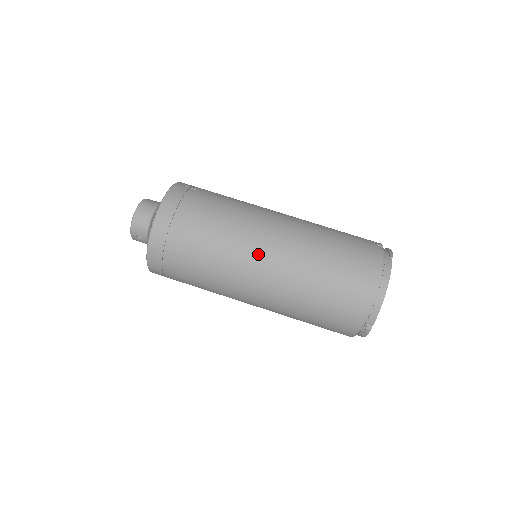
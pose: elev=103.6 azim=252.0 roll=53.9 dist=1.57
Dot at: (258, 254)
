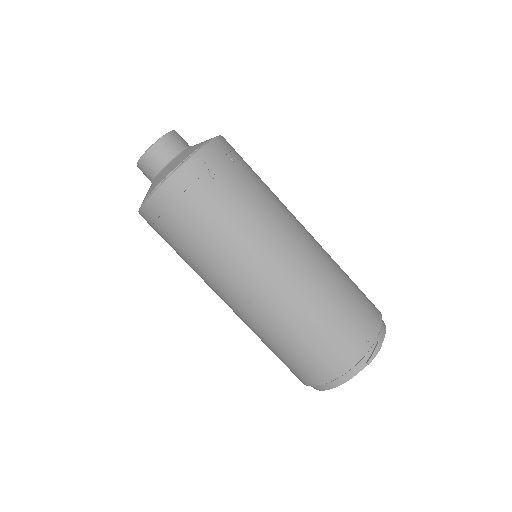
Dot at: (235, 292)
